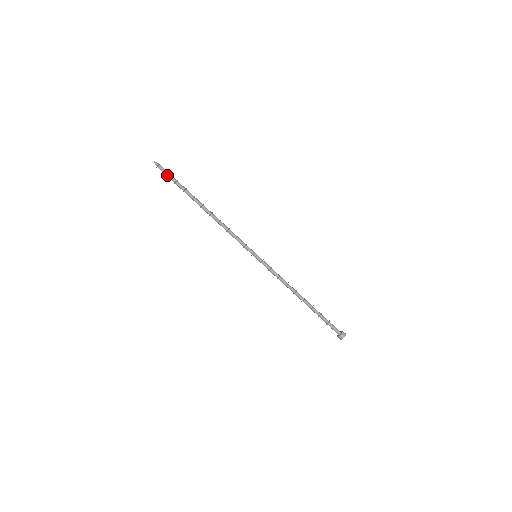
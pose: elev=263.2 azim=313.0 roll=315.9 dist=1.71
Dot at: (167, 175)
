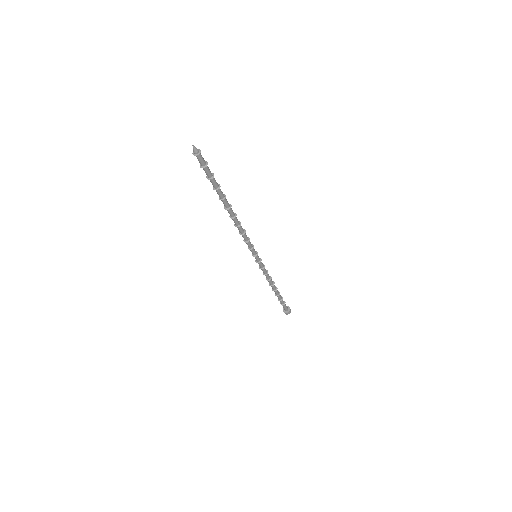
Dot at: (204, 168)
